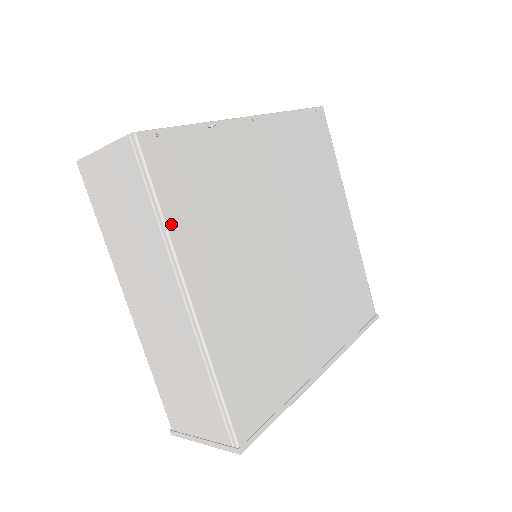
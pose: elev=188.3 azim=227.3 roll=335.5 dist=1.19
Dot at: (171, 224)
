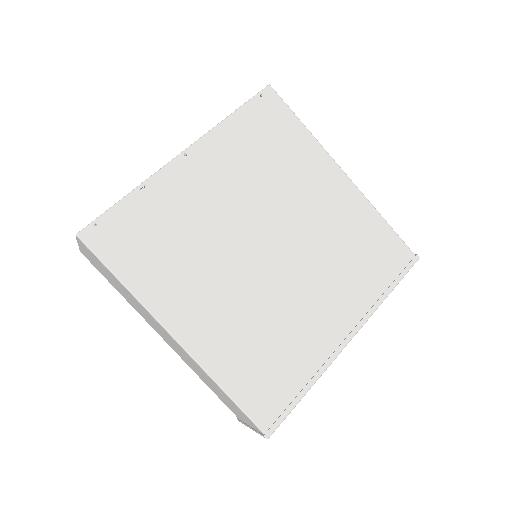
Dot at: (134, 287)
